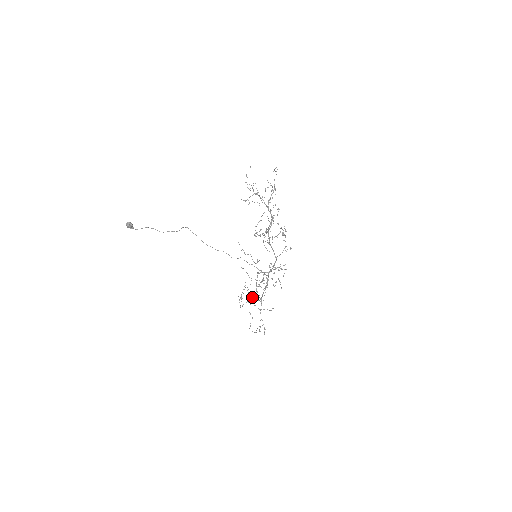
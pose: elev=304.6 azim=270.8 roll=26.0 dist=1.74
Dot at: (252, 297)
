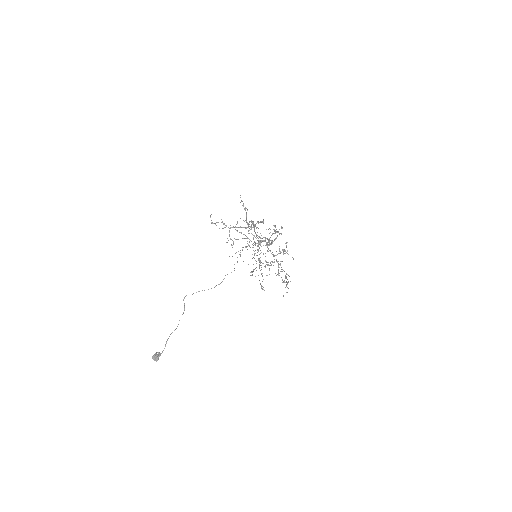
Dot at: (259, 266)
